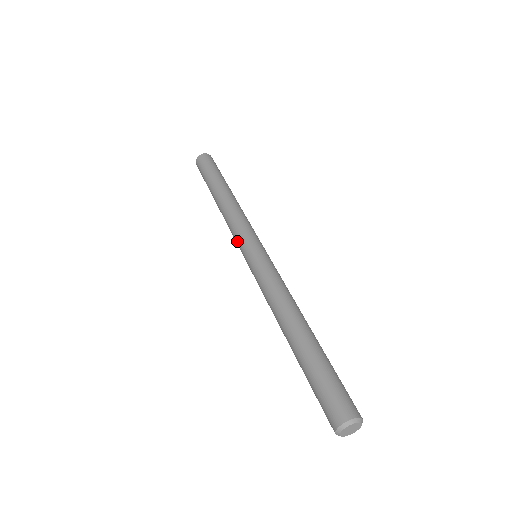
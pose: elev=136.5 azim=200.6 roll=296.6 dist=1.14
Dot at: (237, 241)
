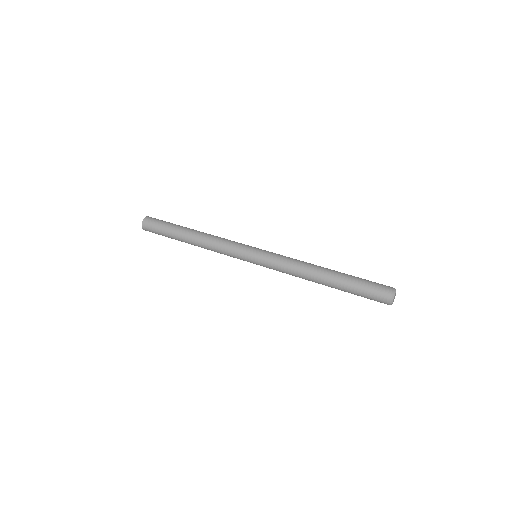
Dot at: (236, 257)
